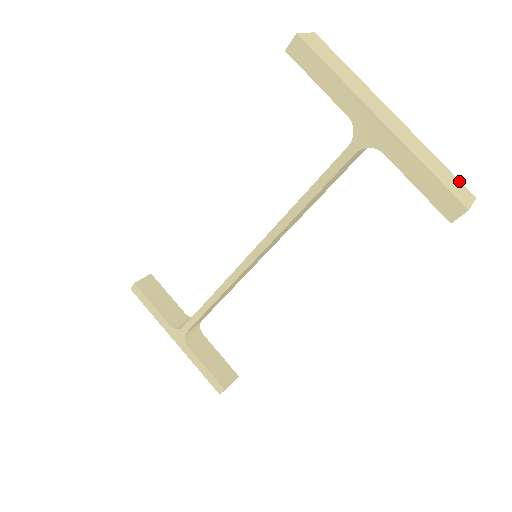
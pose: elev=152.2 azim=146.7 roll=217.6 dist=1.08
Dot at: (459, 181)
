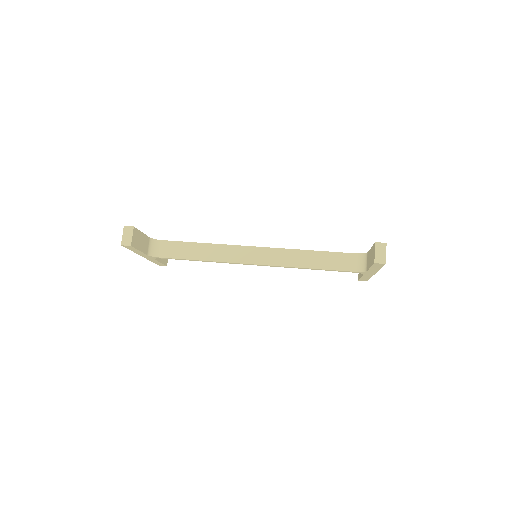
Dot at: occluded
